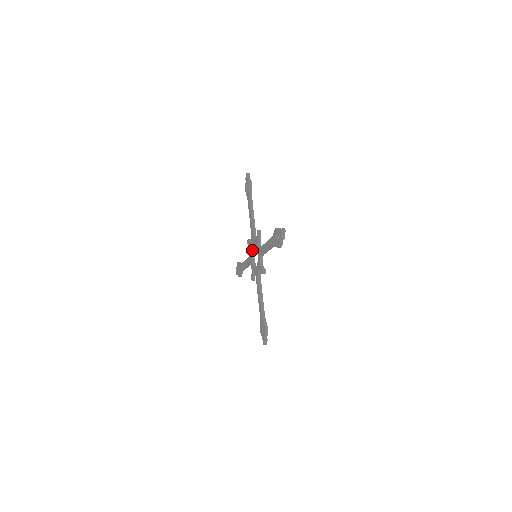
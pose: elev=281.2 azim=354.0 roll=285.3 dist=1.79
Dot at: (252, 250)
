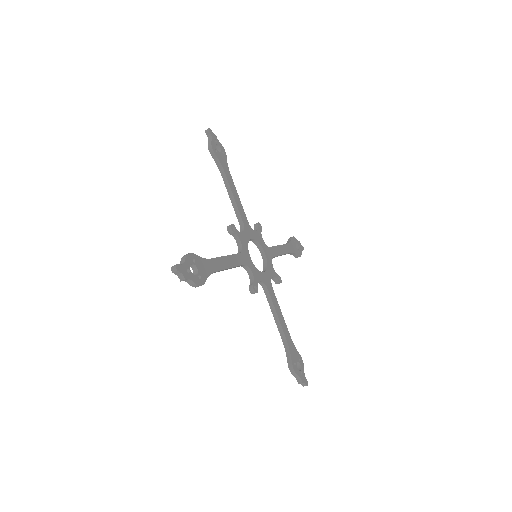
Dot at: (256, 244)
